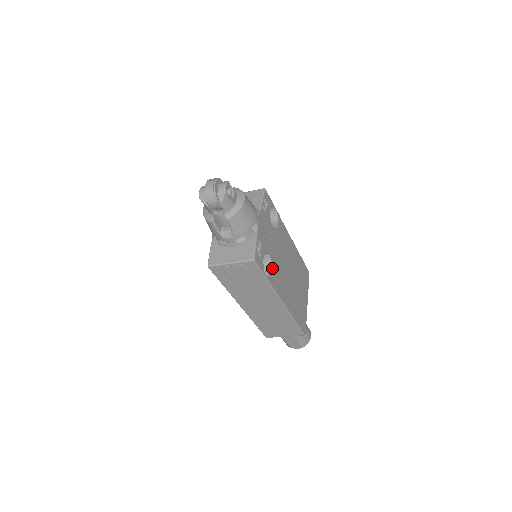
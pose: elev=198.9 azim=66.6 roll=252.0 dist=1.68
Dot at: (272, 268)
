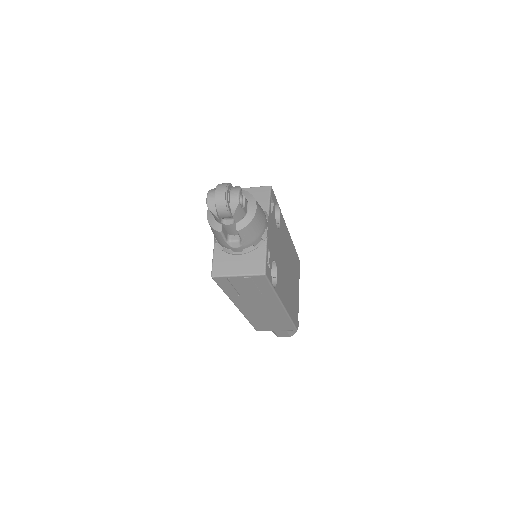
Dot at: (277, 274)
